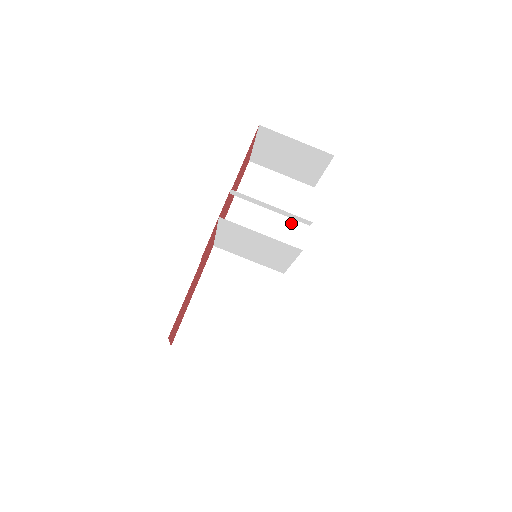
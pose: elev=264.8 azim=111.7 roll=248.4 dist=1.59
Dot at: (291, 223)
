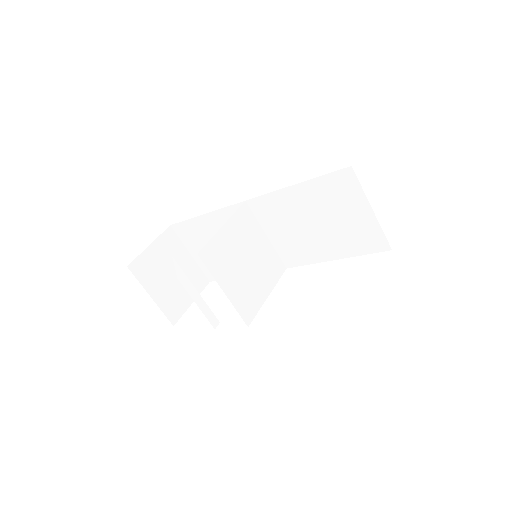
Dot at: (332, 250)
